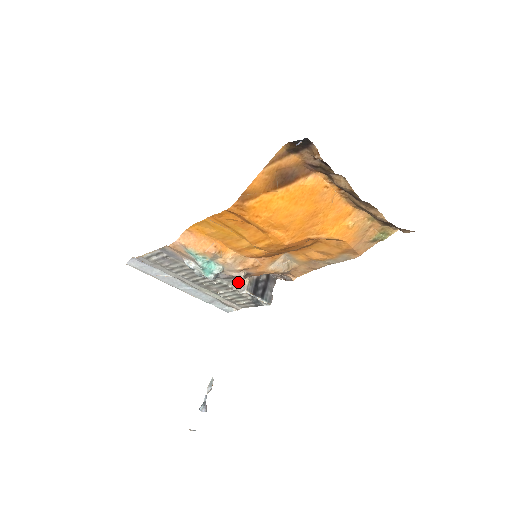
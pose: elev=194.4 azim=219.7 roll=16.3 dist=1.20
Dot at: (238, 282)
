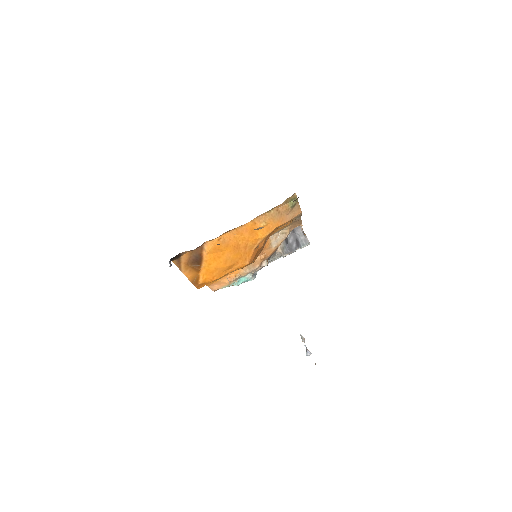
Dot at: (276, 254)
